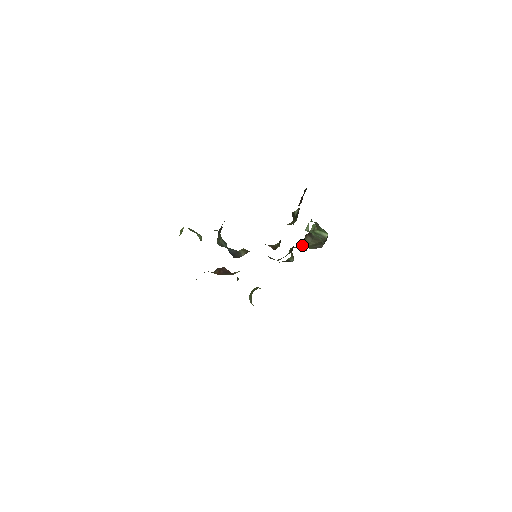
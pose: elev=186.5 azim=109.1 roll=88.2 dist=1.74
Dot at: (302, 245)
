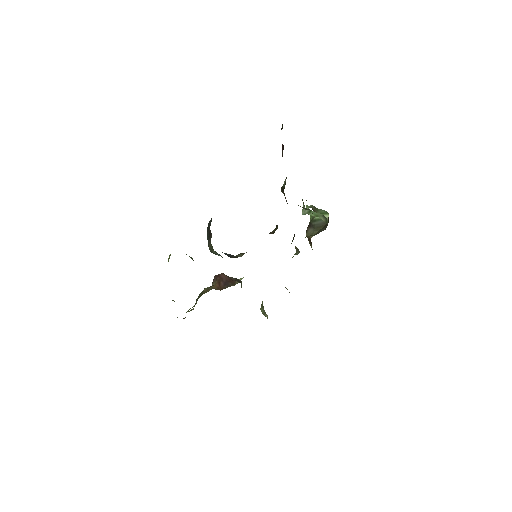
Dot at: occluded
